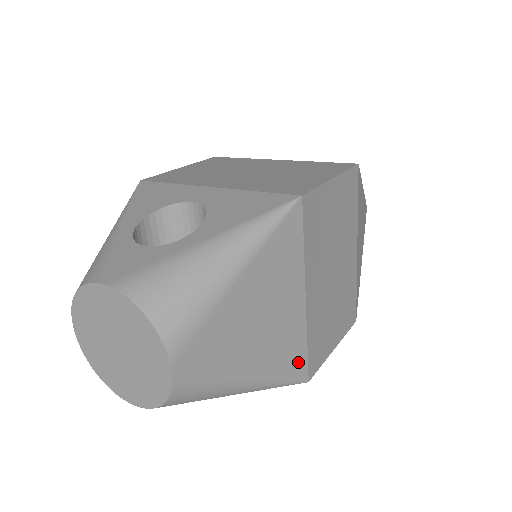
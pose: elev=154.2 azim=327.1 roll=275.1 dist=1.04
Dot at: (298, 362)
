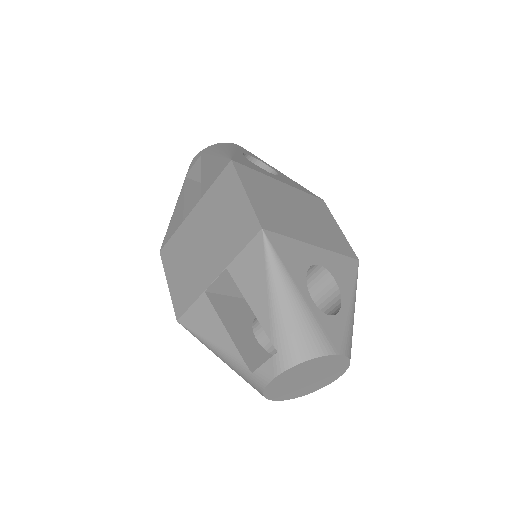
Dot at: occluded
